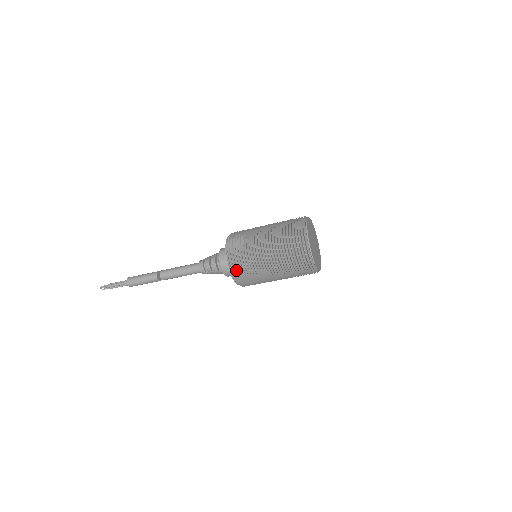
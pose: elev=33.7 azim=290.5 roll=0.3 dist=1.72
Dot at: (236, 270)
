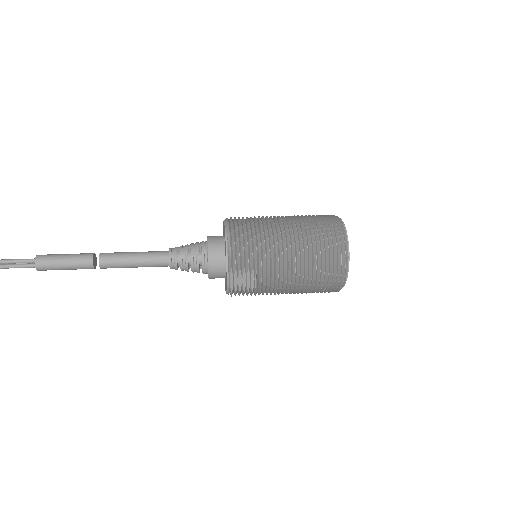
Dot at: occluded
